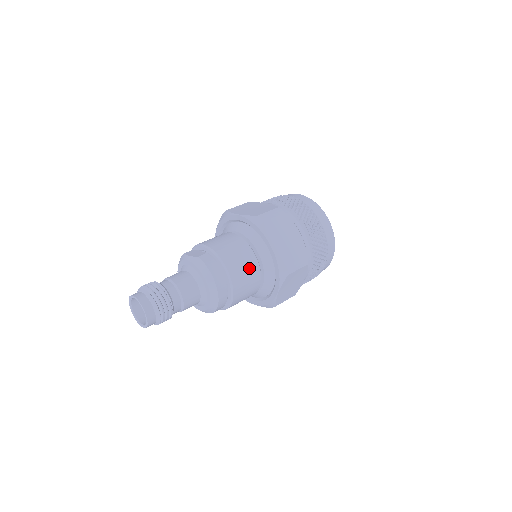
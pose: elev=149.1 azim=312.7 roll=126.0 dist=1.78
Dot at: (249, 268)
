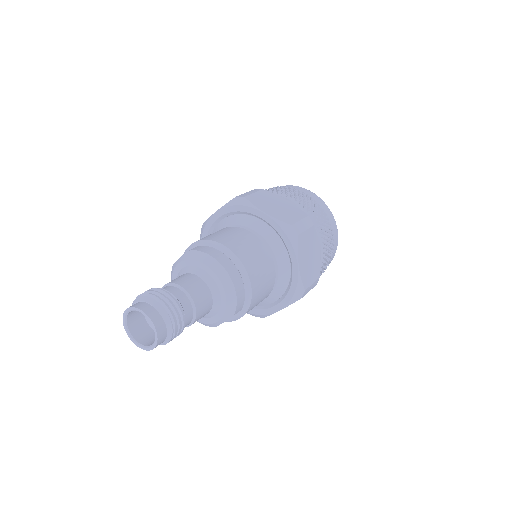
Dot at: (252, 245)
